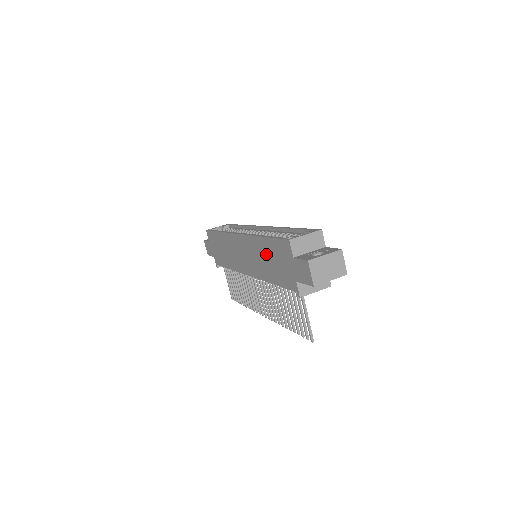
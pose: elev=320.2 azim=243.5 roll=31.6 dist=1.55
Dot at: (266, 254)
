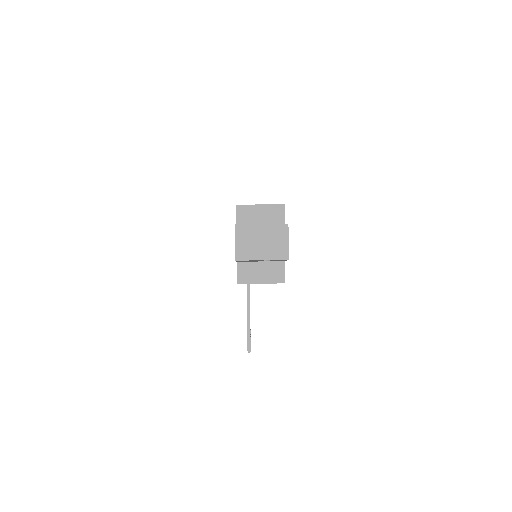
Dot at: occluded
